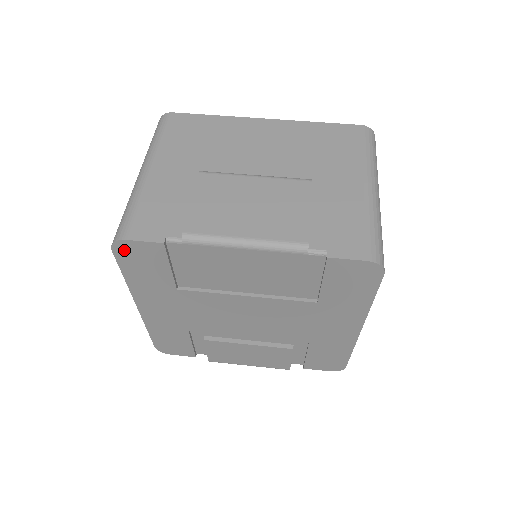
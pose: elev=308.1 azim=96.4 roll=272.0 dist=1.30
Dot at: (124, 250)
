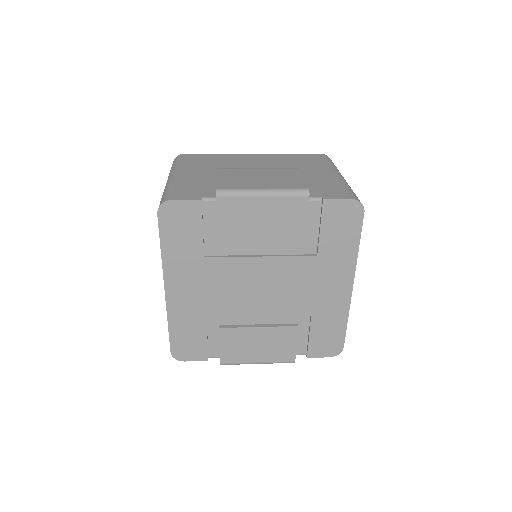
Dot at: (168, 213)
